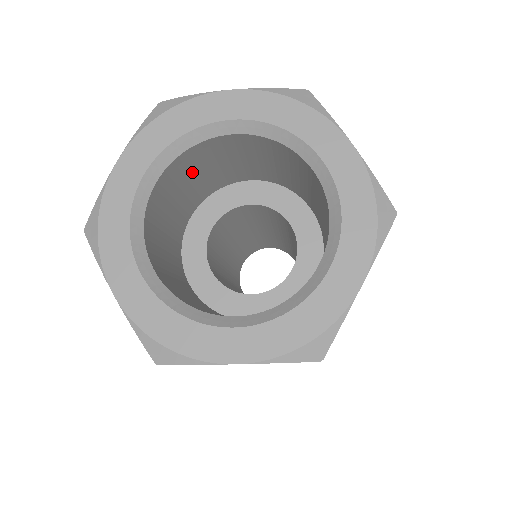
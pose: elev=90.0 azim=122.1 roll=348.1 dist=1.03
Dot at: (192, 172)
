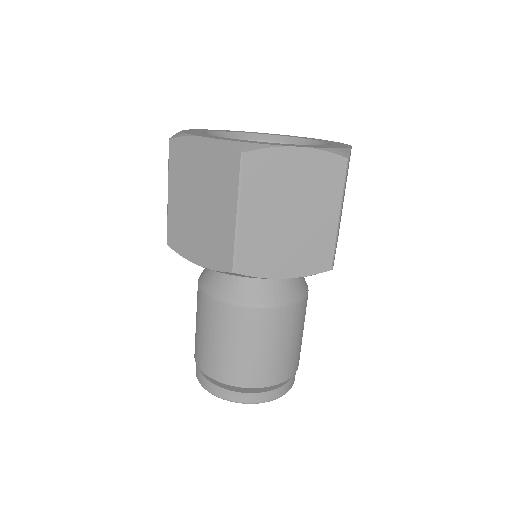
Dot at: occluded
